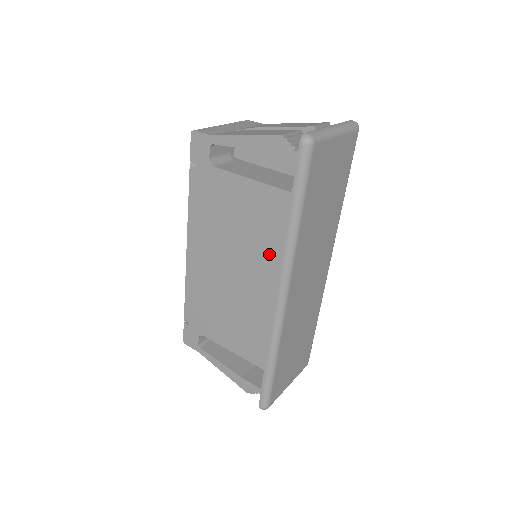
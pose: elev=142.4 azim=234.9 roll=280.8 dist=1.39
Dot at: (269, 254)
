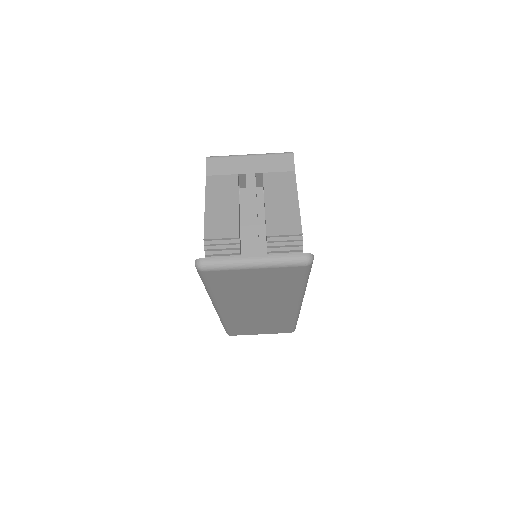
Dot at: occluded
